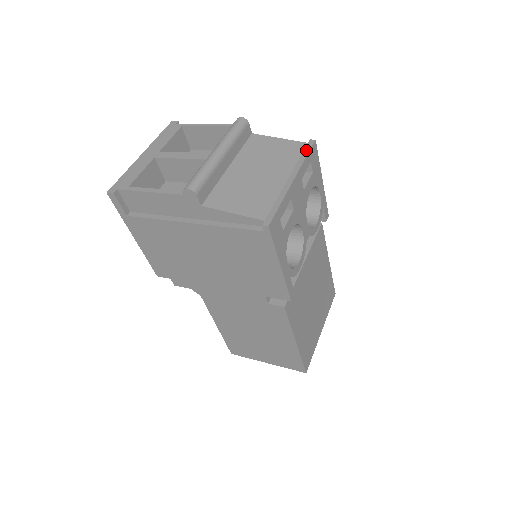
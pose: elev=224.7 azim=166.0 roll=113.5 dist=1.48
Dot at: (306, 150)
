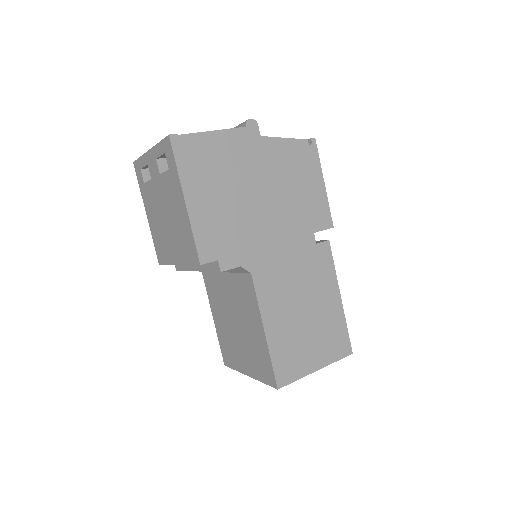
Dot at: occluded
